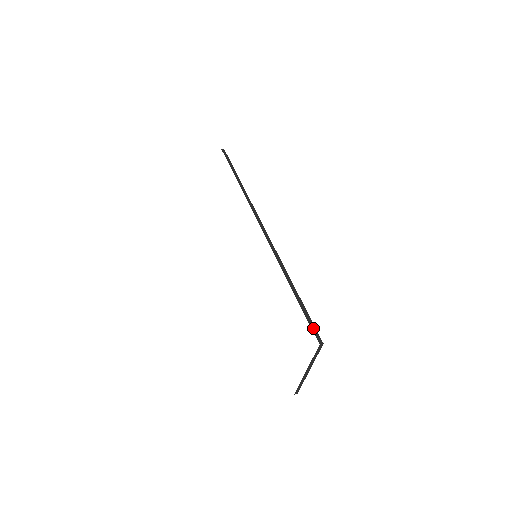
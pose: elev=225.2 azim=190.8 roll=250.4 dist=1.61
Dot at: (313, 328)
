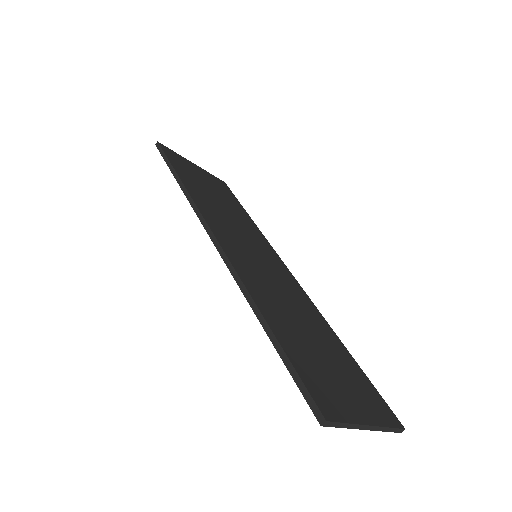
Dot at: (305, 395)
